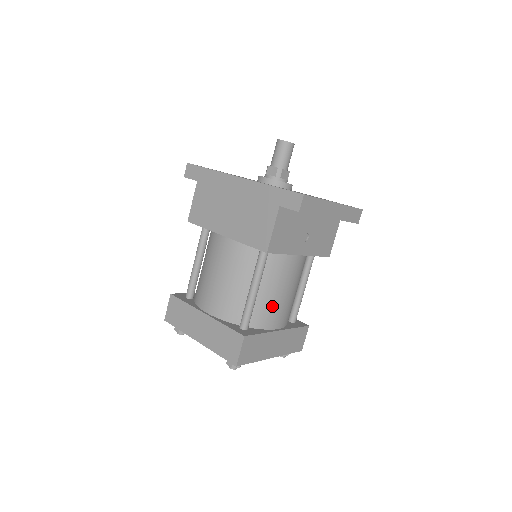
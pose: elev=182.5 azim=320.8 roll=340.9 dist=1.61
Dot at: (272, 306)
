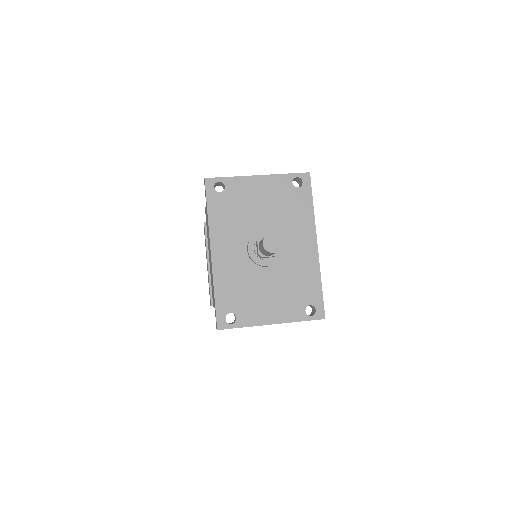
Dot at: occluded
